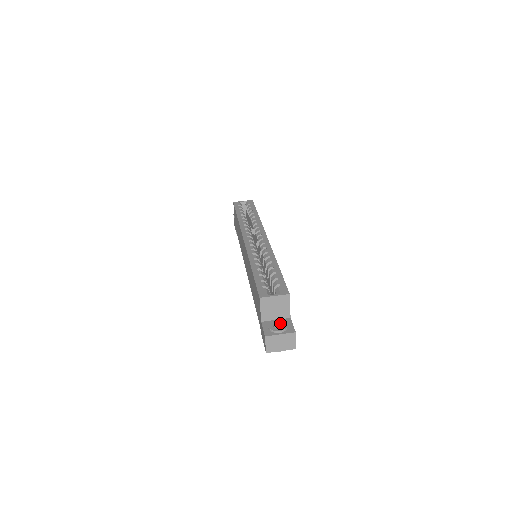
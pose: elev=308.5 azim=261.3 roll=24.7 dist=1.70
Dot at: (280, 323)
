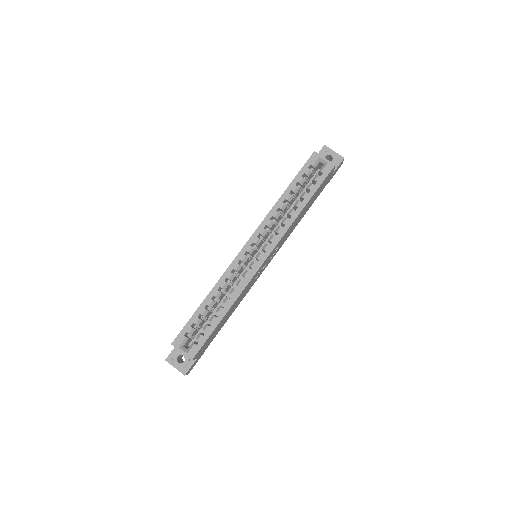
Dot at: (185, 358)
